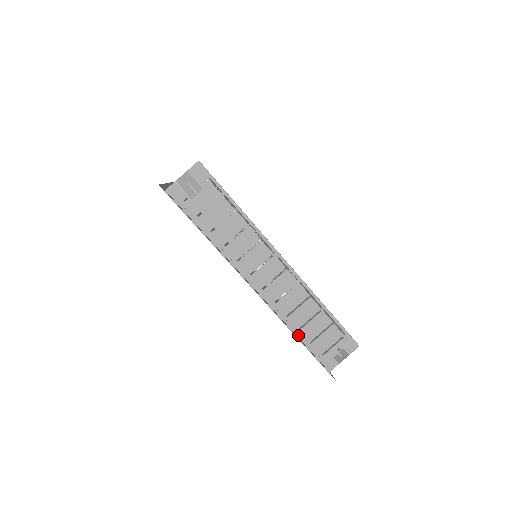
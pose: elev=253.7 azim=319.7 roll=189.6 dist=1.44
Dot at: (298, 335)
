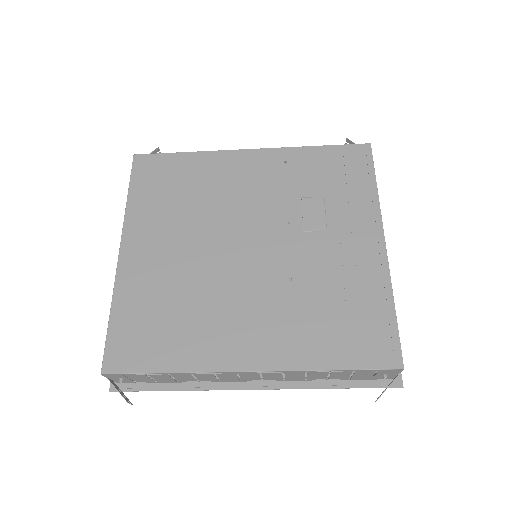
Dot at: (331, 380)
